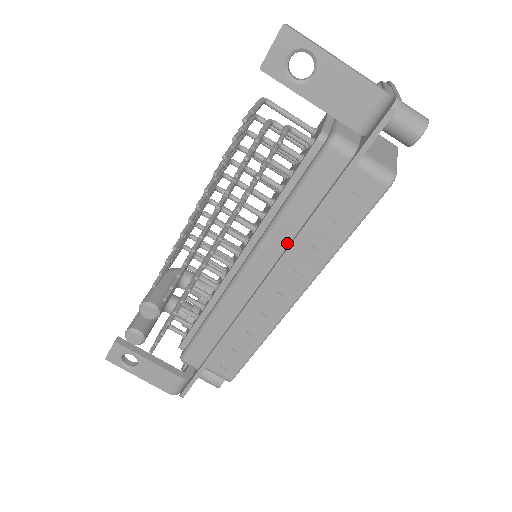
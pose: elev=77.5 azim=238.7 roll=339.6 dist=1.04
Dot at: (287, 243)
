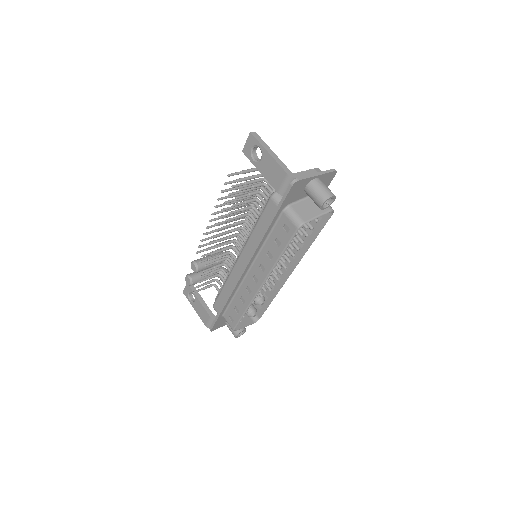
Dot at: occluded
